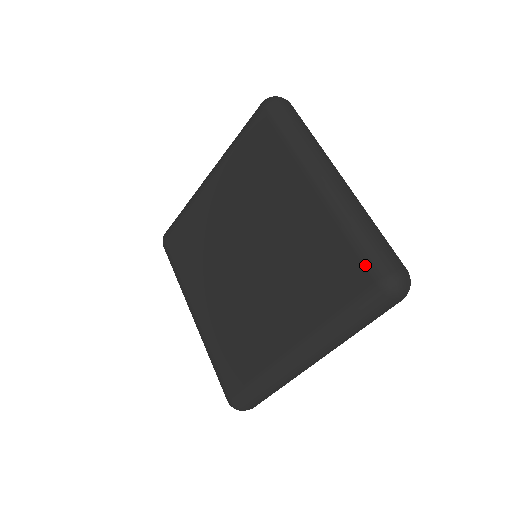
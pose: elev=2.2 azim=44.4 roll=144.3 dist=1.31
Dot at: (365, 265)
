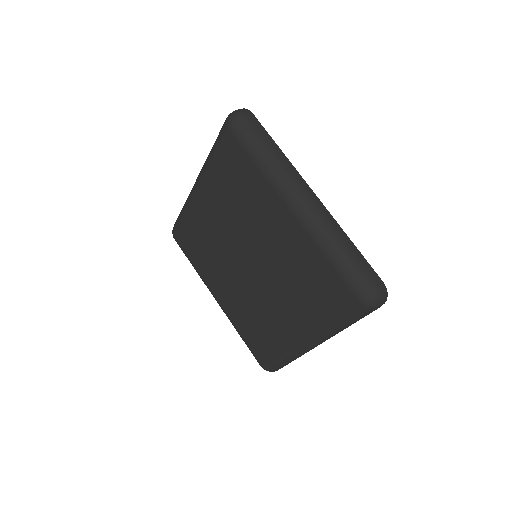
Dot at: (346, 286)
